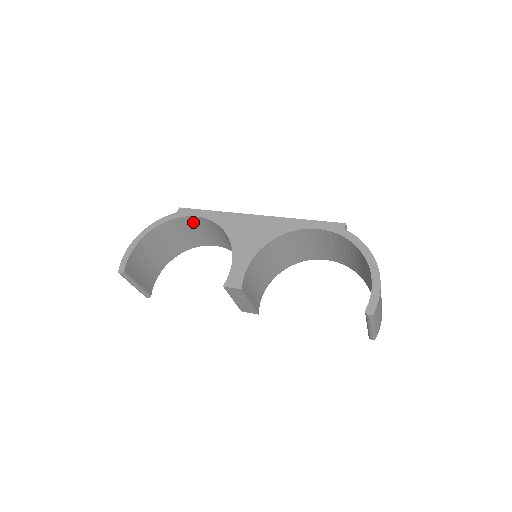
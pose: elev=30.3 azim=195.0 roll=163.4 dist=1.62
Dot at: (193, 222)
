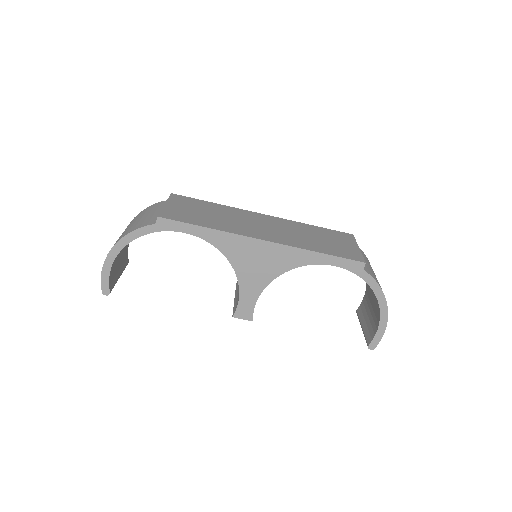
Dot at: occluded
